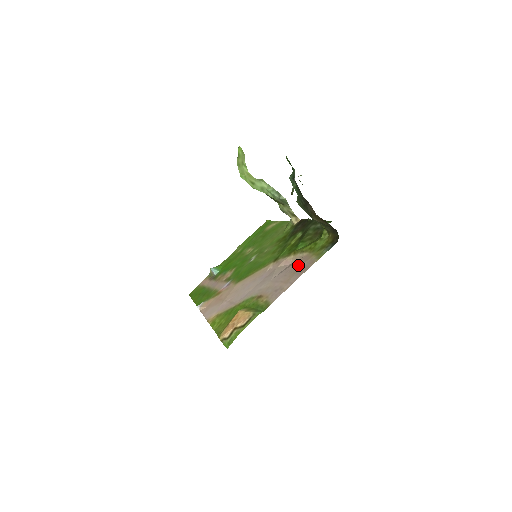
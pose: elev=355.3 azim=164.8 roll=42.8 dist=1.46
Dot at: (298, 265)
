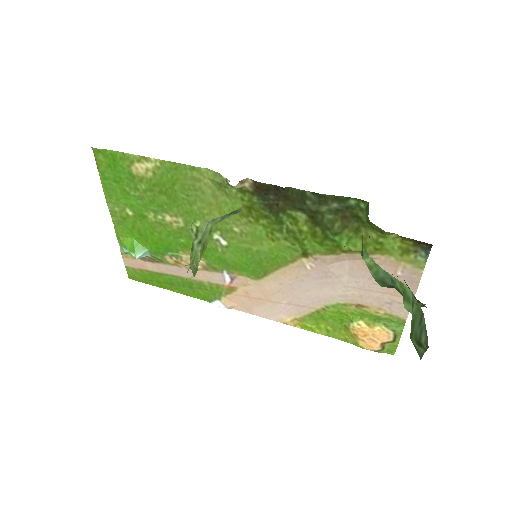
Dot at: occluded
